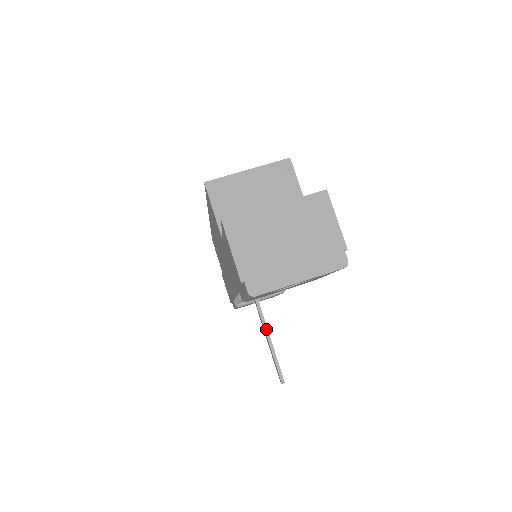
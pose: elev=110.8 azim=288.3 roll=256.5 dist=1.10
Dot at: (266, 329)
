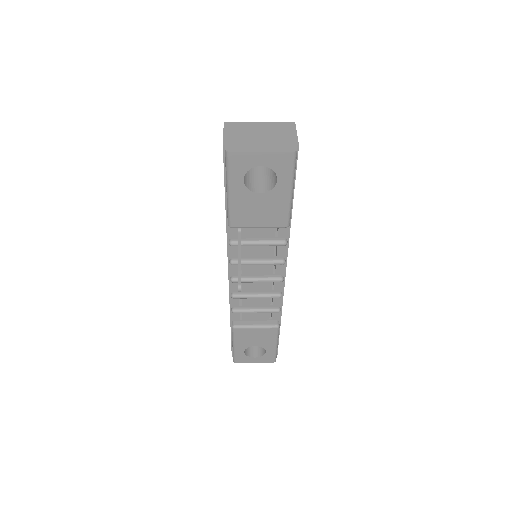
Dot at: (240, 252)
